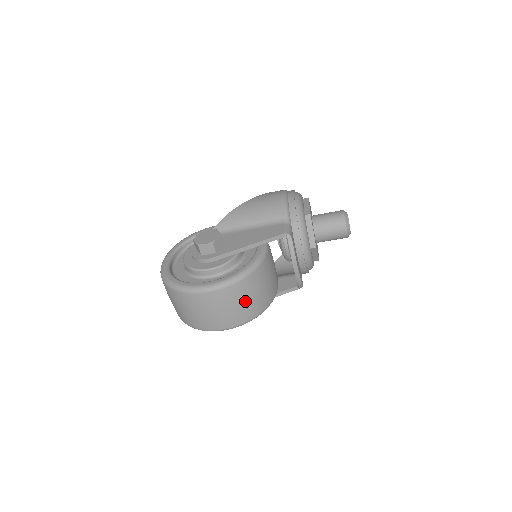
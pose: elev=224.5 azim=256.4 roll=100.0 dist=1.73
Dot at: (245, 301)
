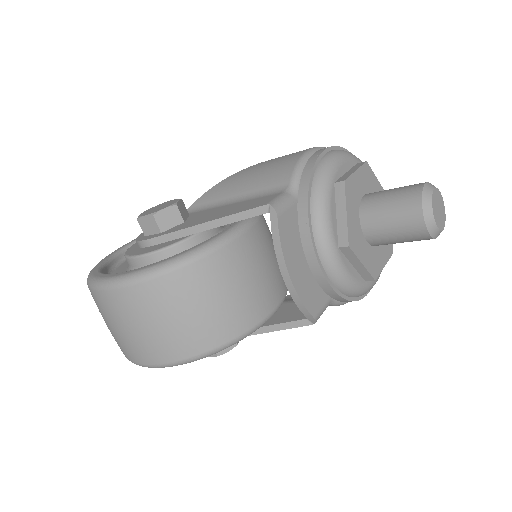
Dot at: (171, 319)
